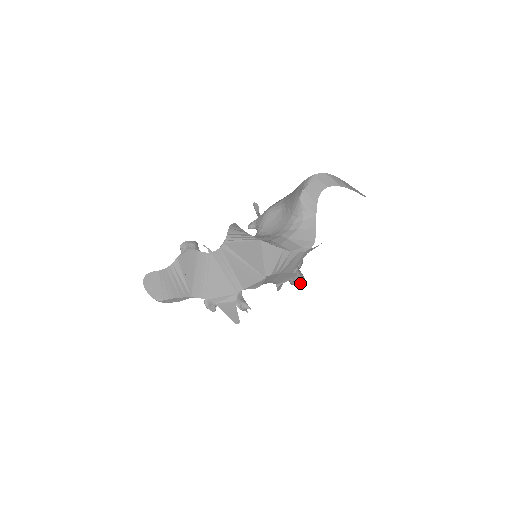
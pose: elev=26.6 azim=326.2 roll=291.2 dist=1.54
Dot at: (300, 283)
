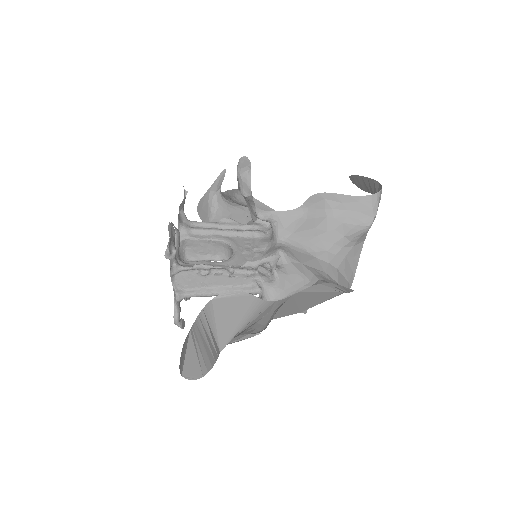
Dot at: occluded
